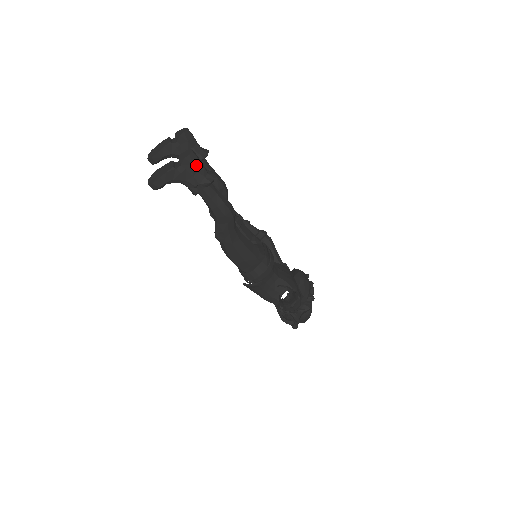
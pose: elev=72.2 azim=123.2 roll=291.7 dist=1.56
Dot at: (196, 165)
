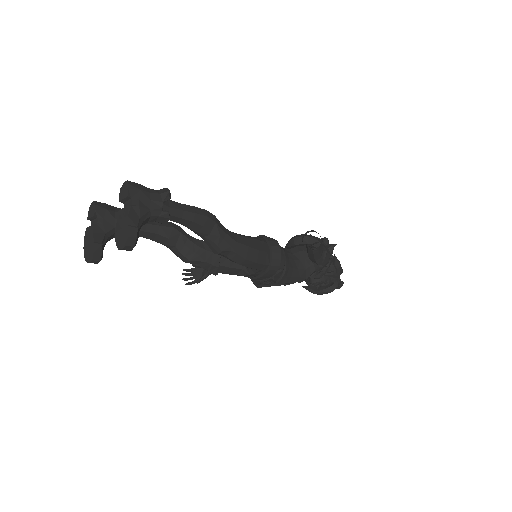
Dot at: (142, 189)
